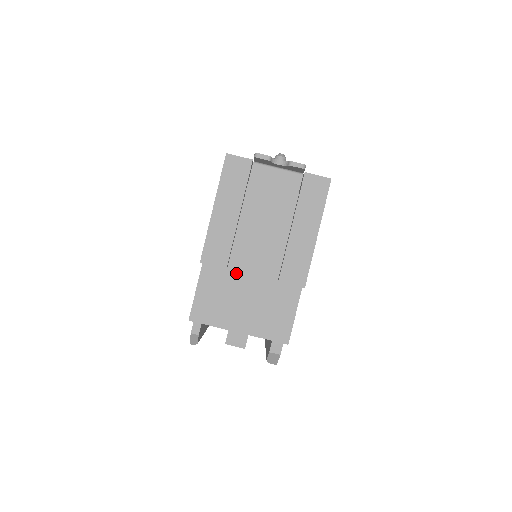
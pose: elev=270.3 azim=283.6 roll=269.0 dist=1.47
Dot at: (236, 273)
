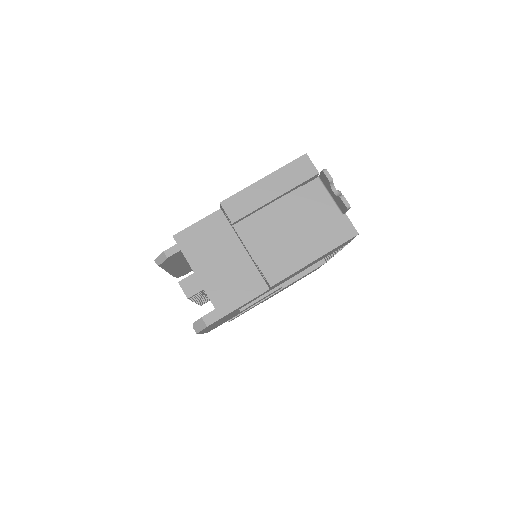
Dot at: (235, 236)
